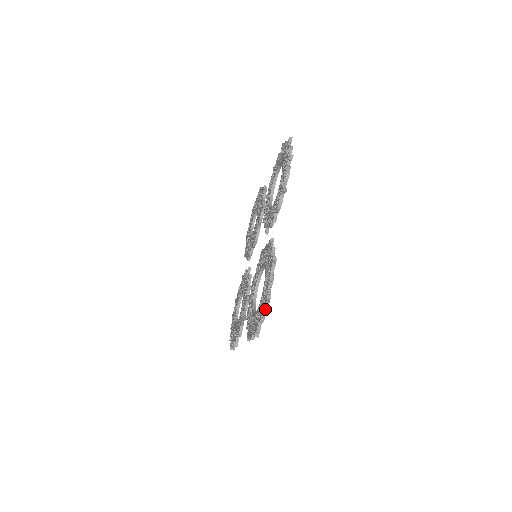
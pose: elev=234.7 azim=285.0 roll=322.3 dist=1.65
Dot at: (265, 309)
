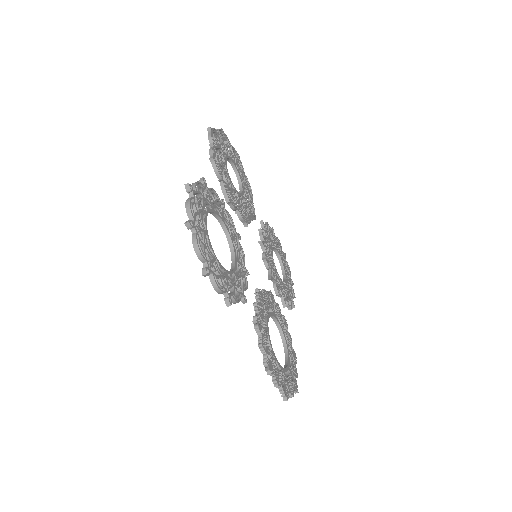
Dot at: (288, 393)
